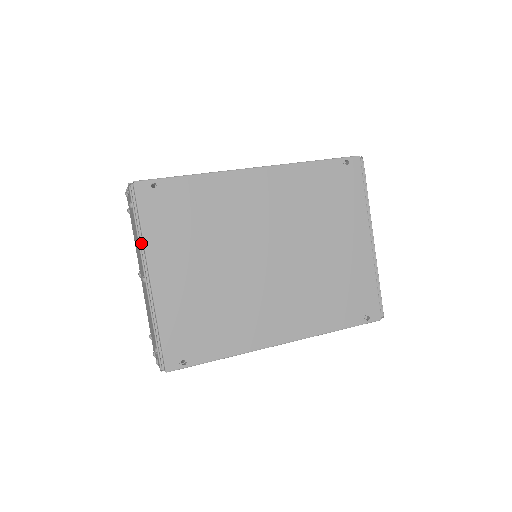
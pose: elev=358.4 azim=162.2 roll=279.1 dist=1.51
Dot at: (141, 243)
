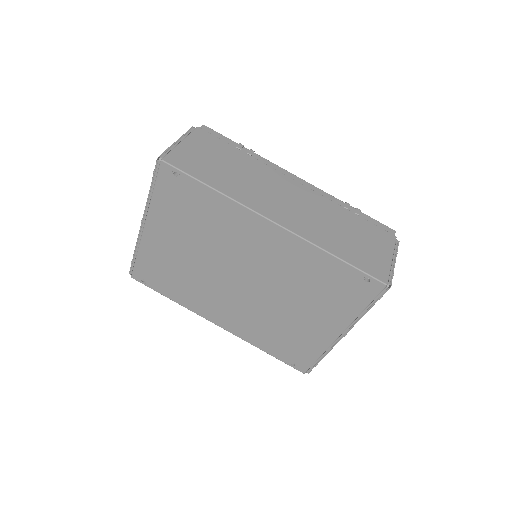
Dot at: (149, 202)
